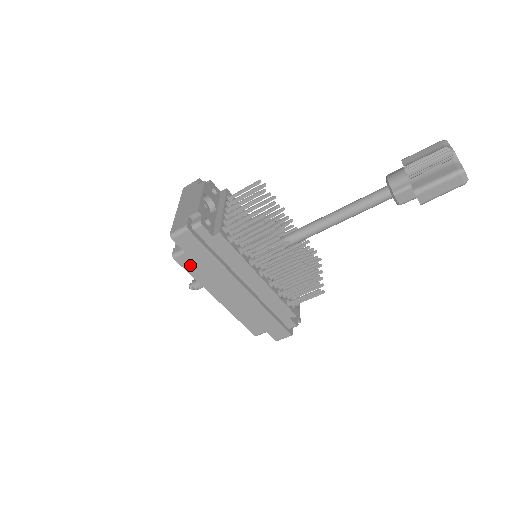
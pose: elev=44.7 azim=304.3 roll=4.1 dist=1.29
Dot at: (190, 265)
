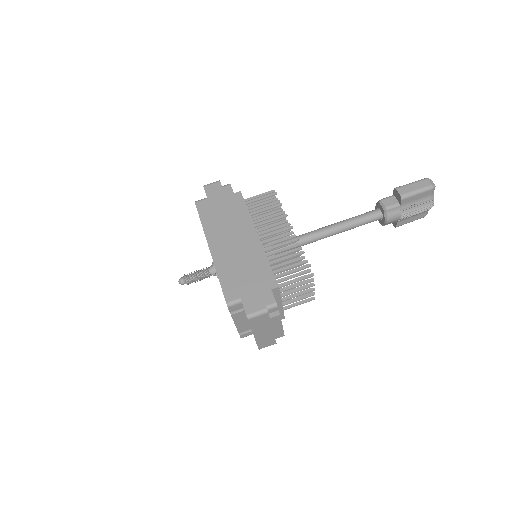
Dot at: (205, 210)
